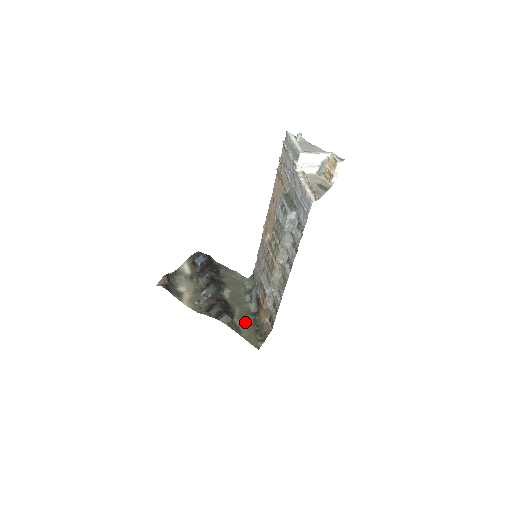
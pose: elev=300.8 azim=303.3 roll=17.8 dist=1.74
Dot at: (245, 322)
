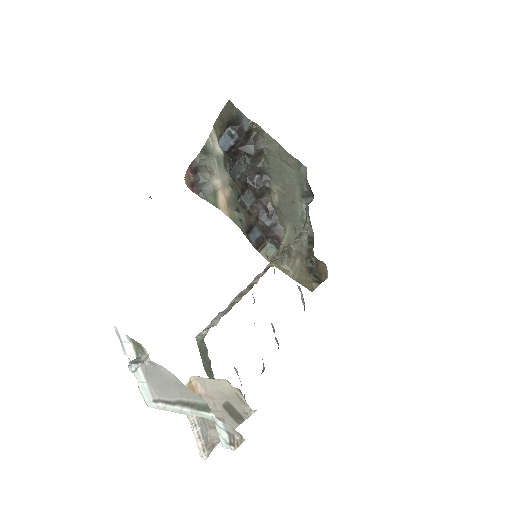
Dot at: (295, 254)
